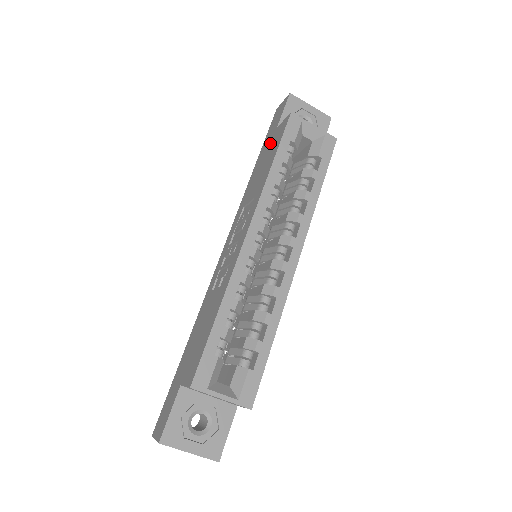
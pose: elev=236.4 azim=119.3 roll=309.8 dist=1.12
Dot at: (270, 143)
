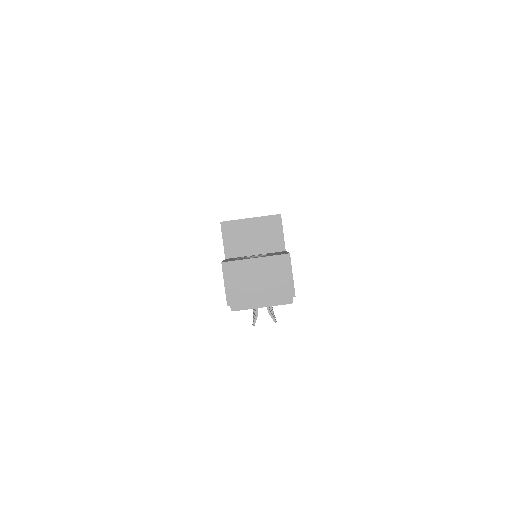
Dot at: occluded
